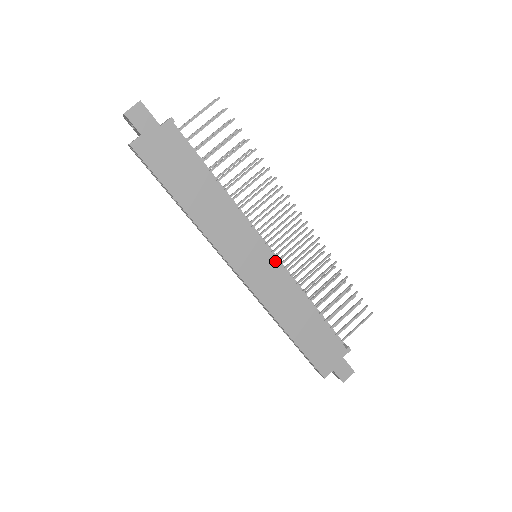
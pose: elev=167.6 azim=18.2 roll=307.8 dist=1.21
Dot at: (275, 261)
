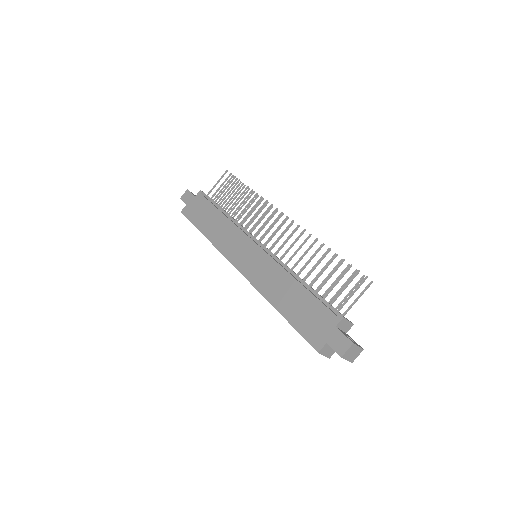
Dot at: (261, 250)
